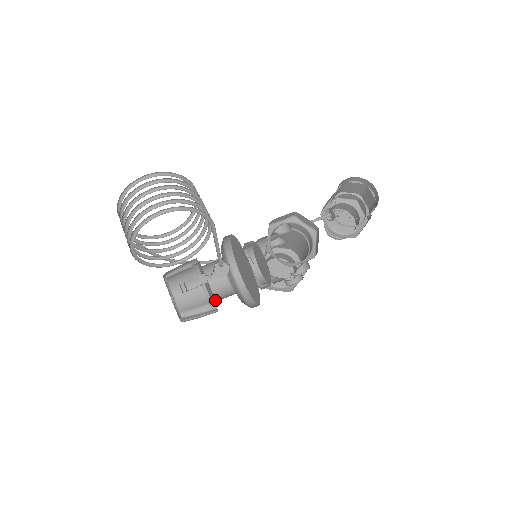
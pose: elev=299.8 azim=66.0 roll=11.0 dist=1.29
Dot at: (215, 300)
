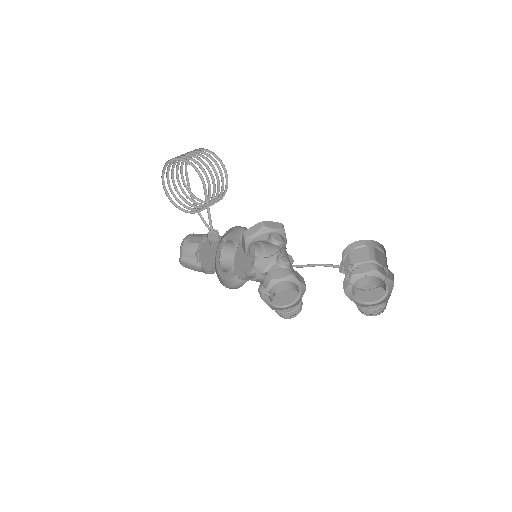
Dot at: (197, 254)
